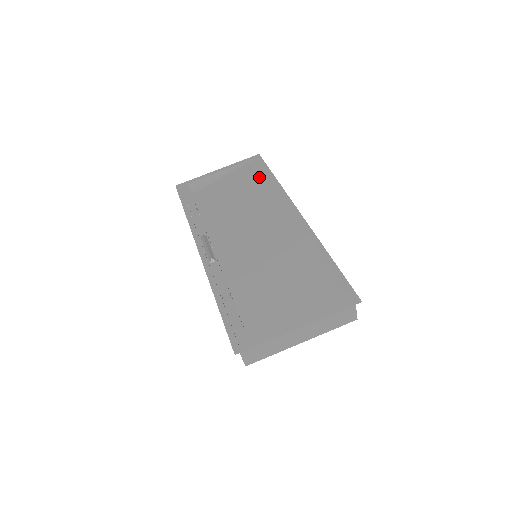
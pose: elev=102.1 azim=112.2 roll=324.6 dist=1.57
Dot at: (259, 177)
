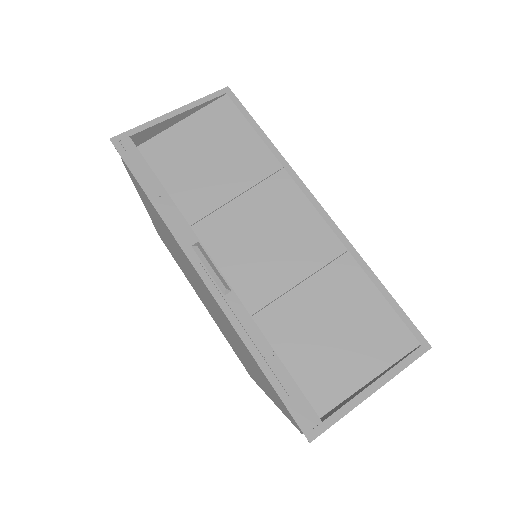
Dot at: (242, 133)
